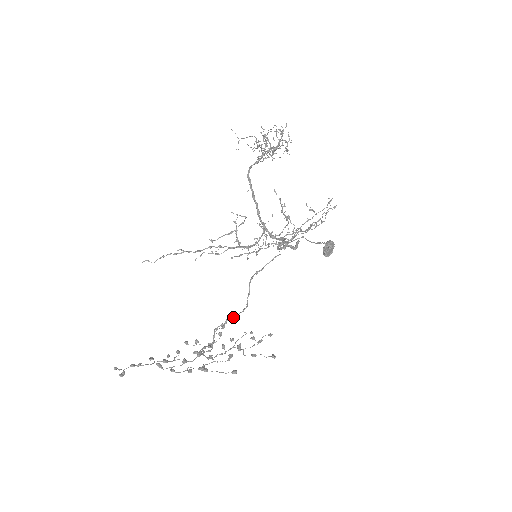
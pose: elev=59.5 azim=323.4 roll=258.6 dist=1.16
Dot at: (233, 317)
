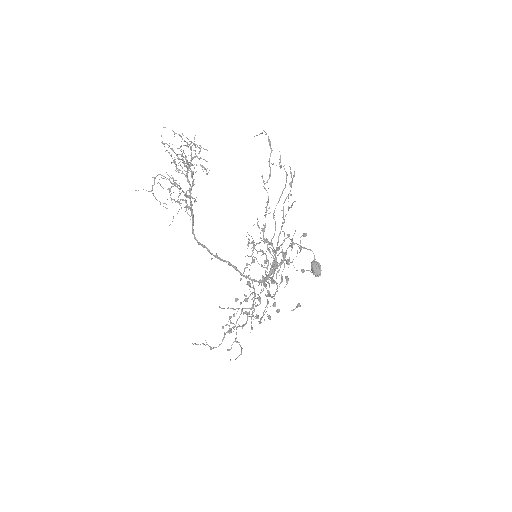
Dot at: occluded
